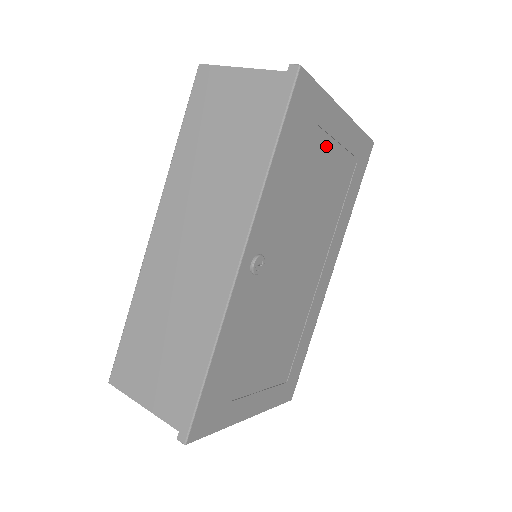
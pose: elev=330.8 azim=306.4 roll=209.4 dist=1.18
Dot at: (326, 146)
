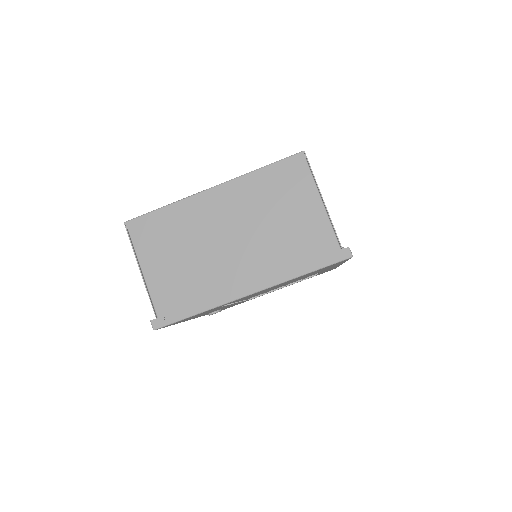
Dot at: occluded
